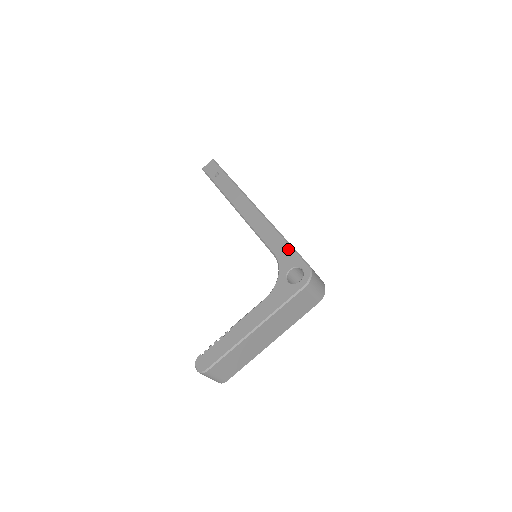
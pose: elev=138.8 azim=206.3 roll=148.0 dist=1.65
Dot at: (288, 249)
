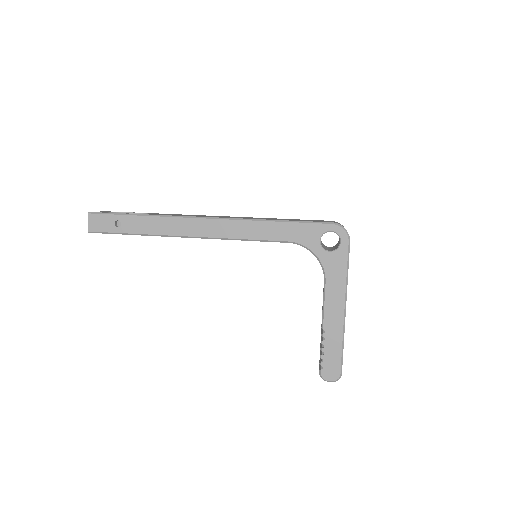
Dot at: (297, 227)
